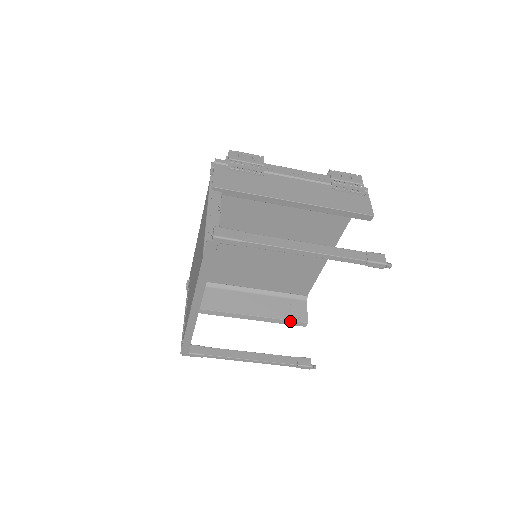
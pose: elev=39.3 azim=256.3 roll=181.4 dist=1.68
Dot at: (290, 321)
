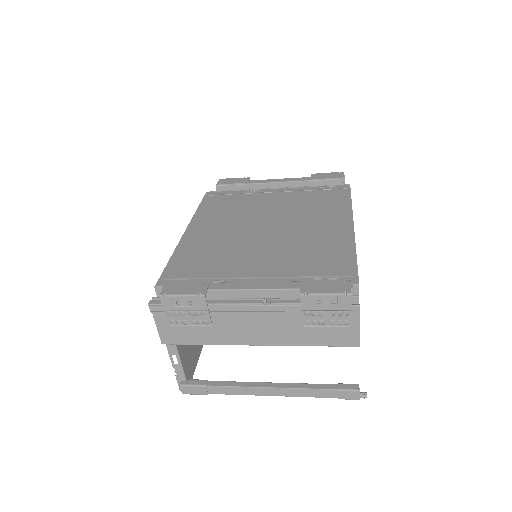
Dot at: occluded
